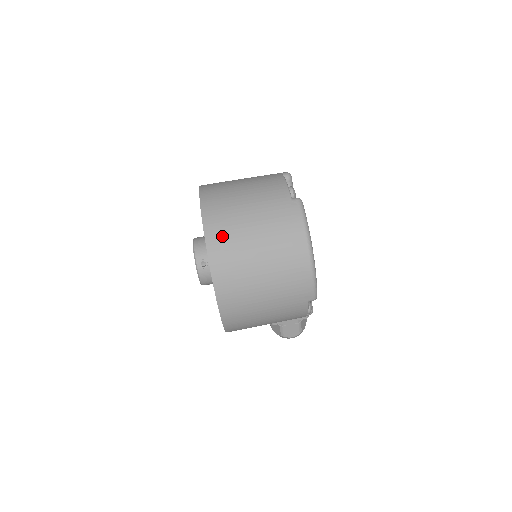
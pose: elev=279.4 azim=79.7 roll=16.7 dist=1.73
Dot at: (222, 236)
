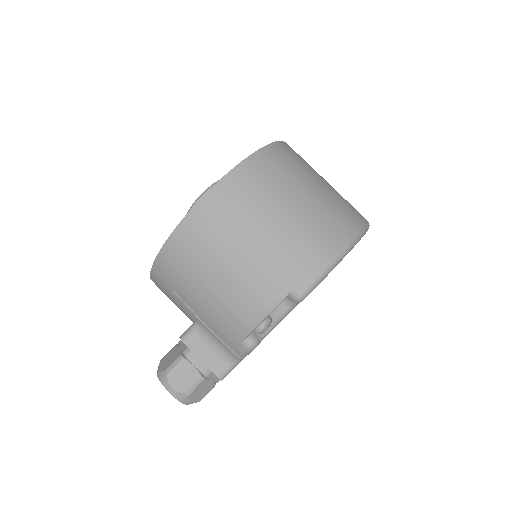
Dot at: (290, 156)
